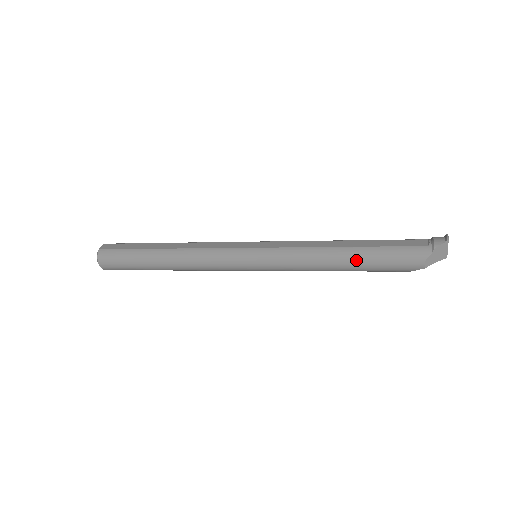
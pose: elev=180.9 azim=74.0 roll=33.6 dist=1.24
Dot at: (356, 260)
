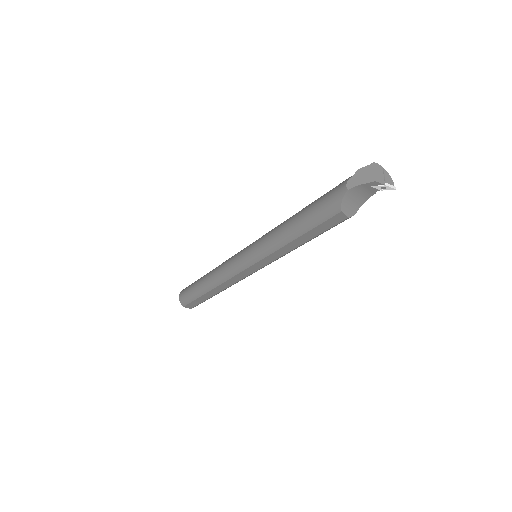
Dot at: (302, 211)
